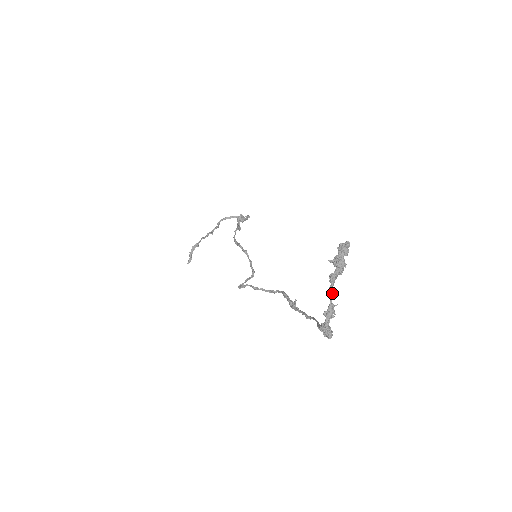
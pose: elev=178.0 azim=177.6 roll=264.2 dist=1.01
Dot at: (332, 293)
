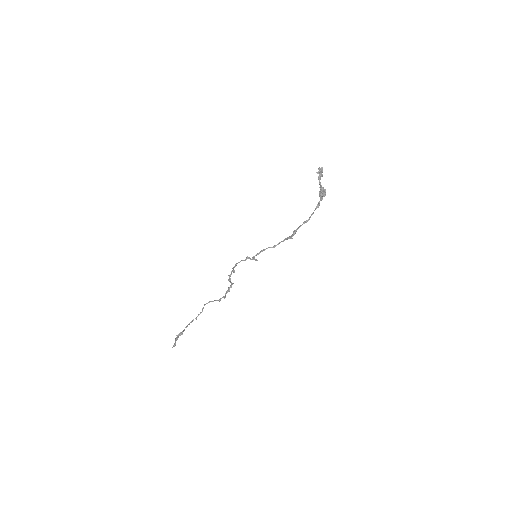
Dot at: (320, 184)
